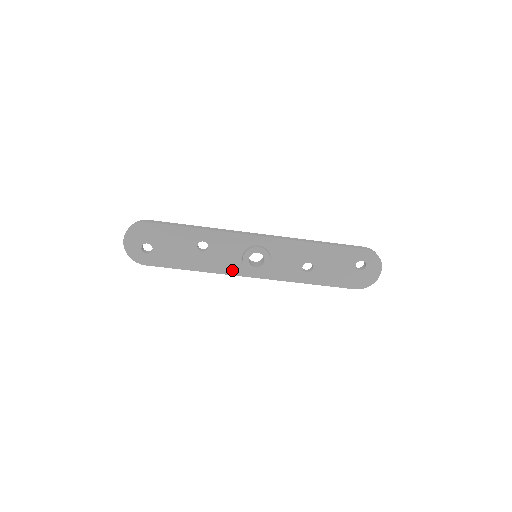
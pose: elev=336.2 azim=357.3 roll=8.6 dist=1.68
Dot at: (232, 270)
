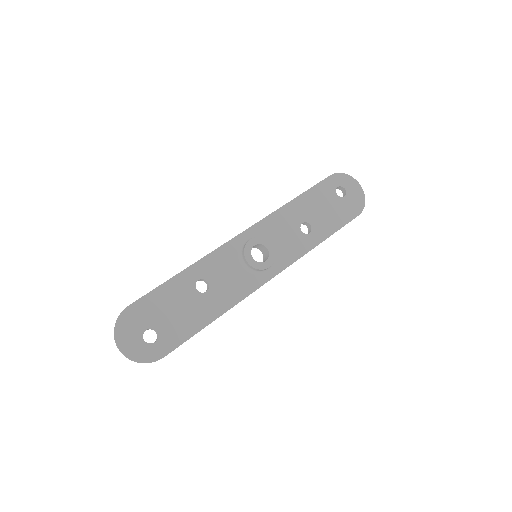
Dot at: (249, 287)
